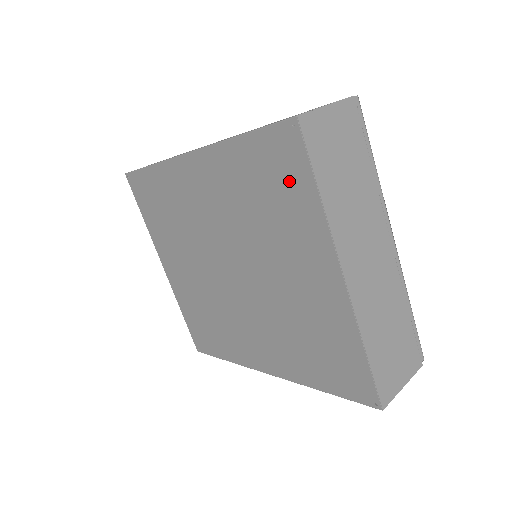
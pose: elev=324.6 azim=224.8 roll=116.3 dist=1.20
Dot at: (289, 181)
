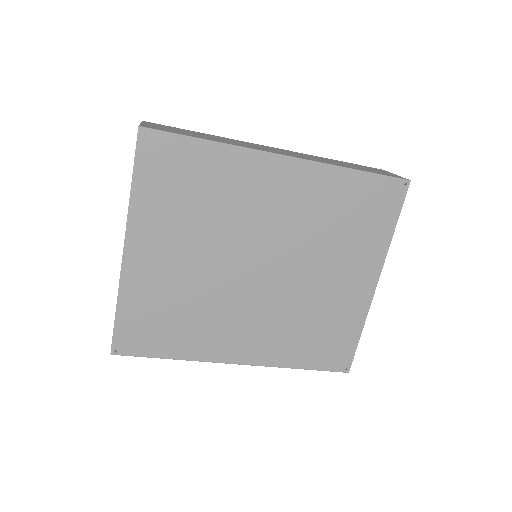
Dot at: (378, 215)
